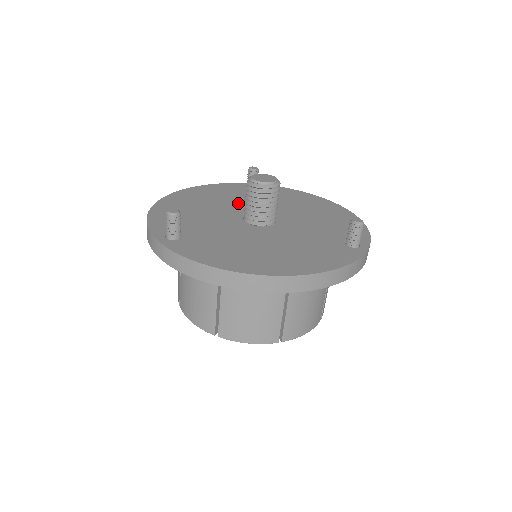
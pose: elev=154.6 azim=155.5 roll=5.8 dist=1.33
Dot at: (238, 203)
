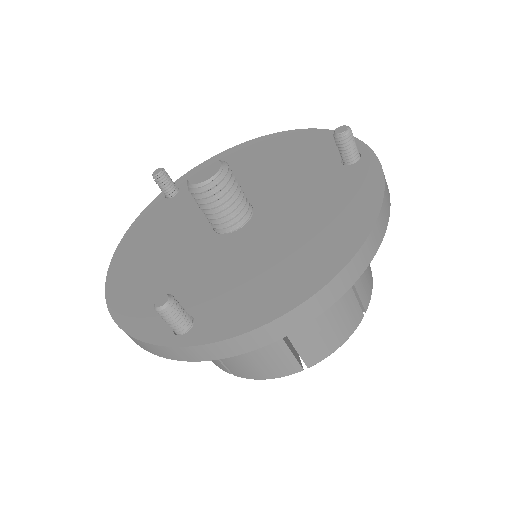
Dot at: (186, 221)
